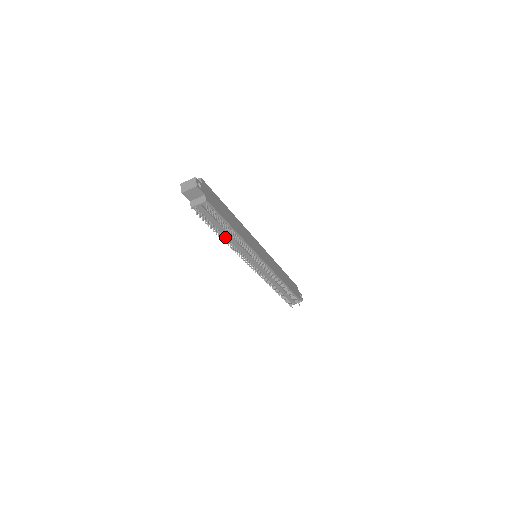
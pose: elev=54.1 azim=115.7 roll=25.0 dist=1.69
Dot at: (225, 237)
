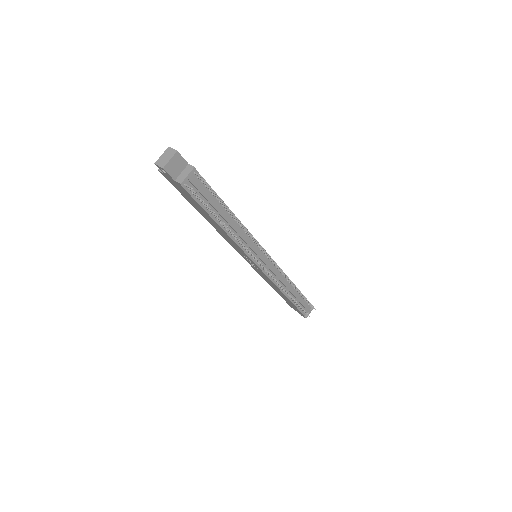
Dot at: (224, 226)
